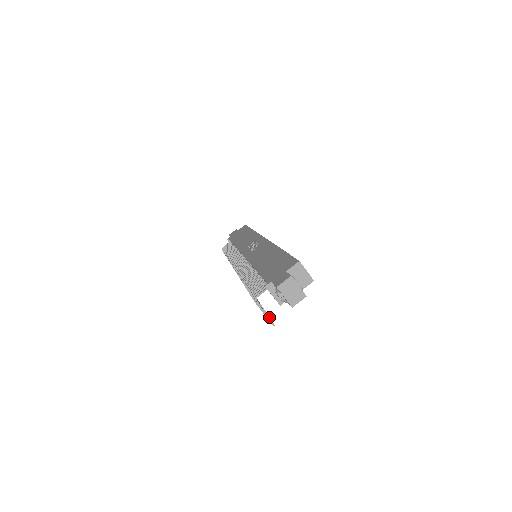
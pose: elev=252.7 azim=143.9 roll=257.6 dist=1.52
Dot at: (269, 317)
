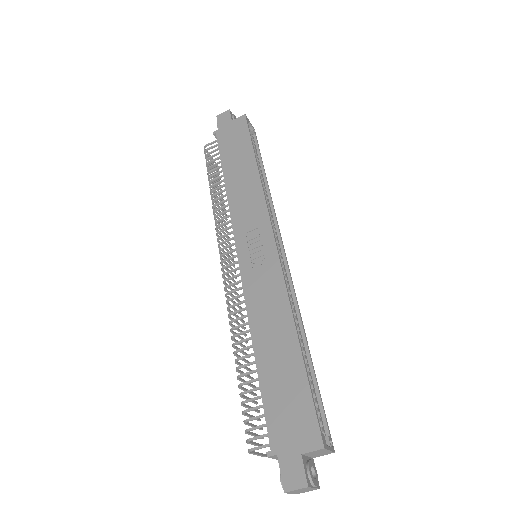
Dot at: (261, 429)
